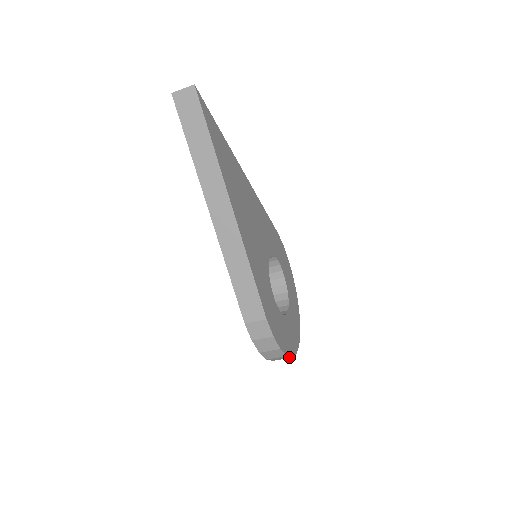
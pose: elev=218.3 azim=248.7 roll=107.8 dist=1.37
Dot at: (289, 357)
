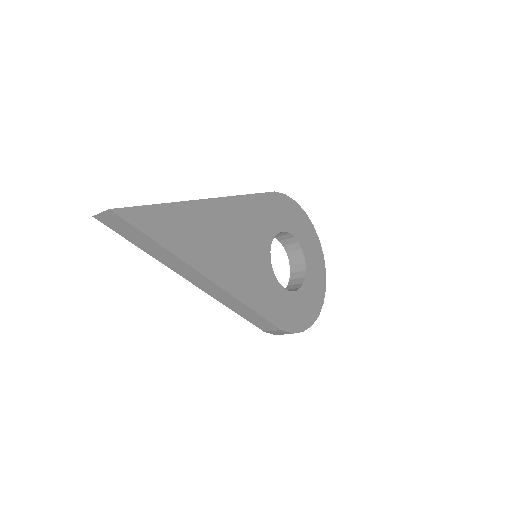
Dot at: (316, 318)
